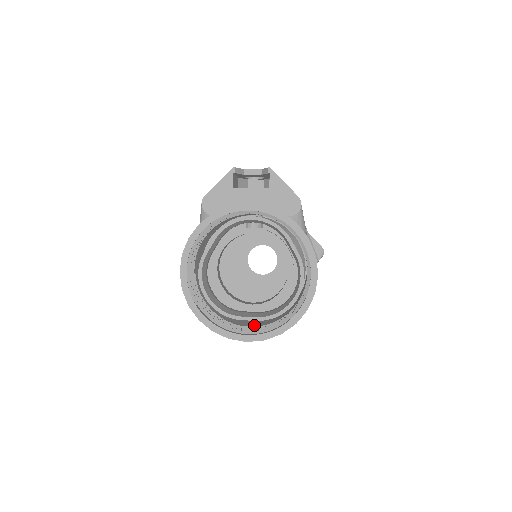
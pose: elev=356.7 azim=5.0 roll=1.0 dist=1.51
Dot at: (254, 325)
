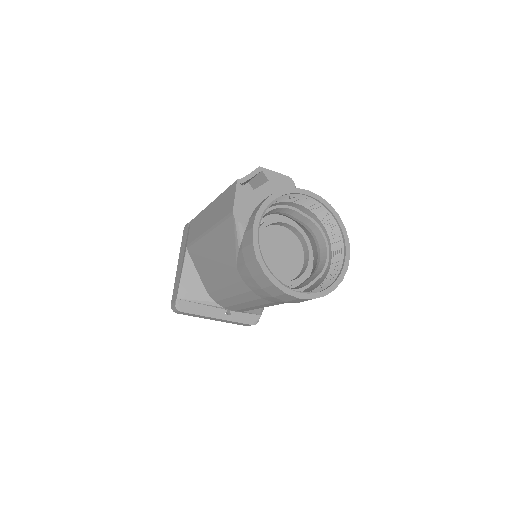
Dot at: (314, 288)
